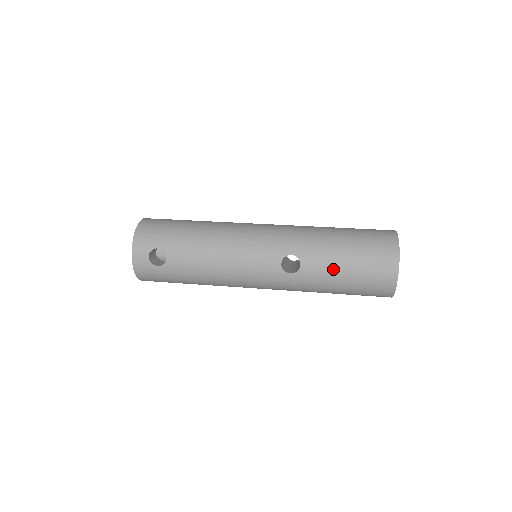
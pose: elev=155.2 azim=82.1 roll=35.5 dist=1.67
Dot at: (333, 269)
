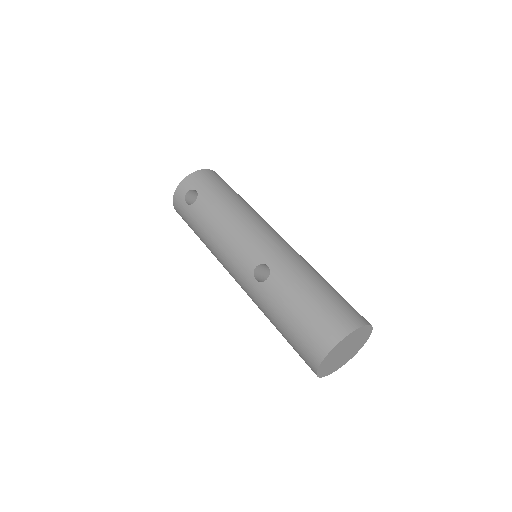
Dot at: (286, 303)
